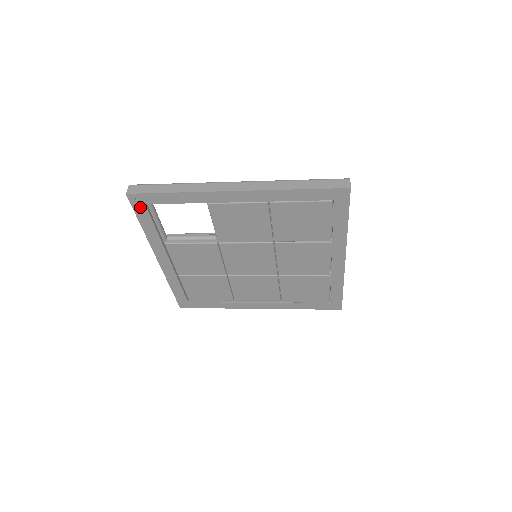
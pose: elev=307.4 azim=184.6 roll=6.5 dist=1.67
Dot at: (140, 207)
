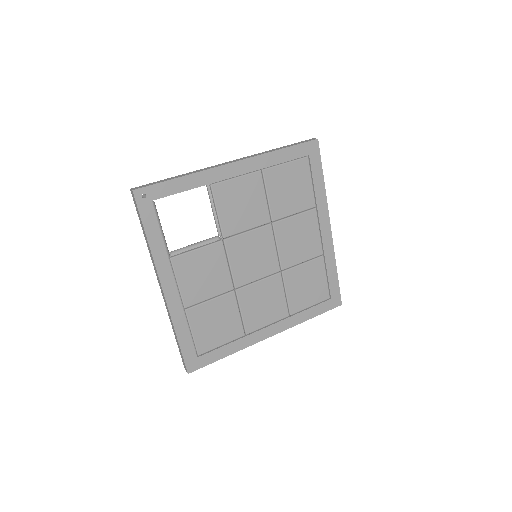
Dot at: (146, 207)
